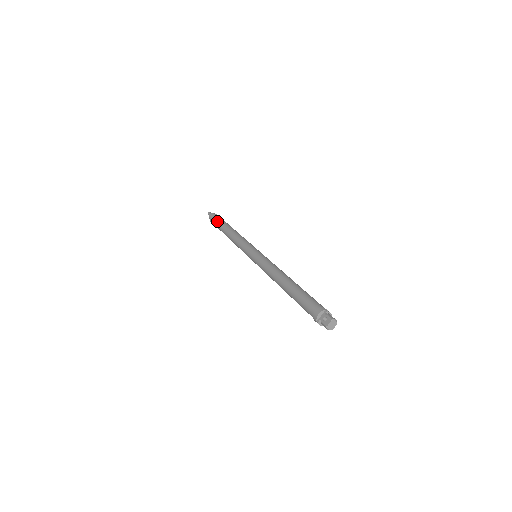
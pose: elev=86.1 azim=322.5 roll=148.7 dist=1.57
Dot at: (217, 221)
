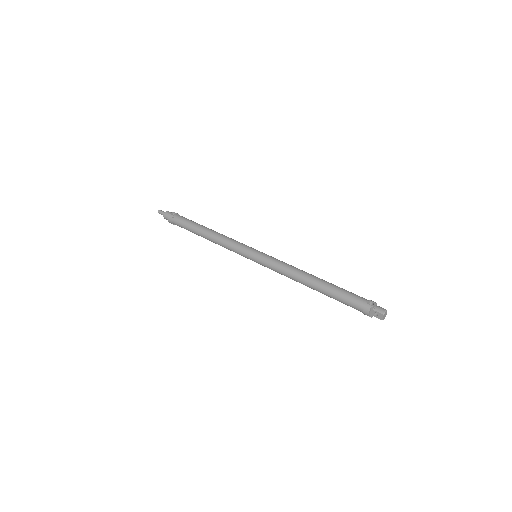
Dot at: (180, 225)
